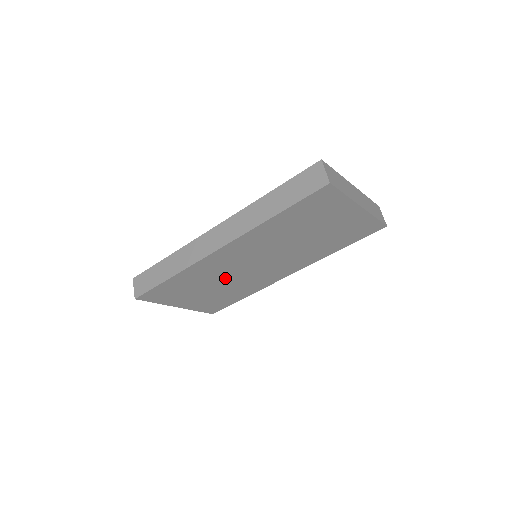
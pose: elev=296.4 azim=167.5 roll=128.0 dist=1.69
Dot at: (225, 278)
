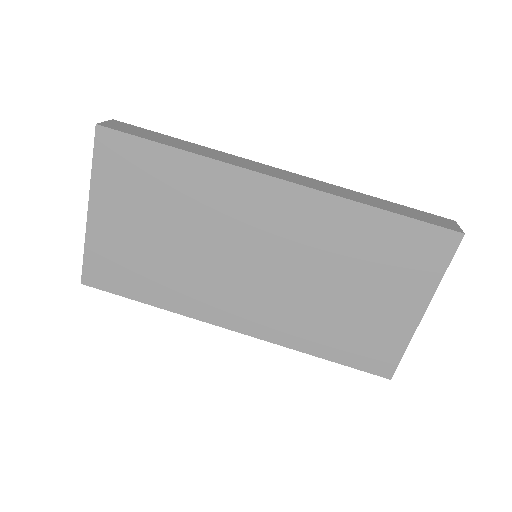
Dot at: (199, 236)
